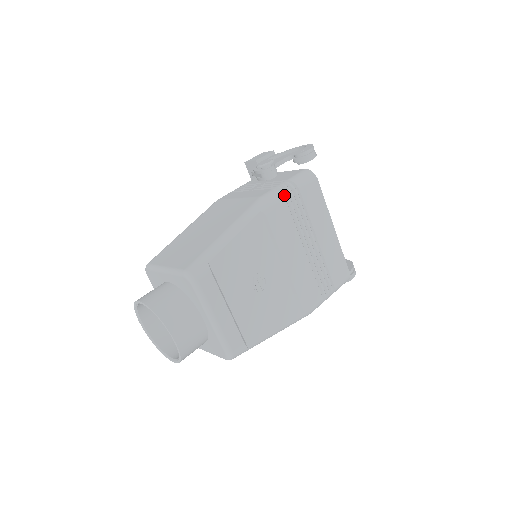
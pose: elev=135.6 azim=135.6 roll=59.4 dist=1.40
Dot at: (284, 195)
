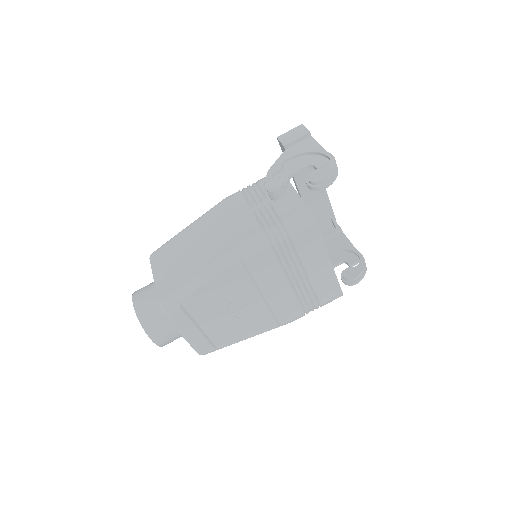
Dot at: (270, 242)
